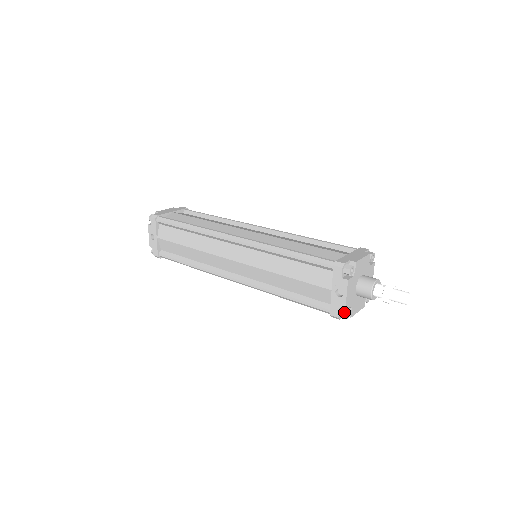
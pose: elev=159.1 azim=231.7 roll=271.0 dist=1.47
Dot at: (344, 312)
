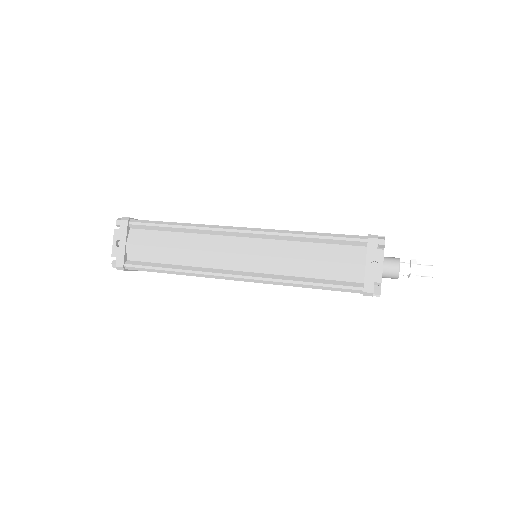
Dot at: (378, 287)
